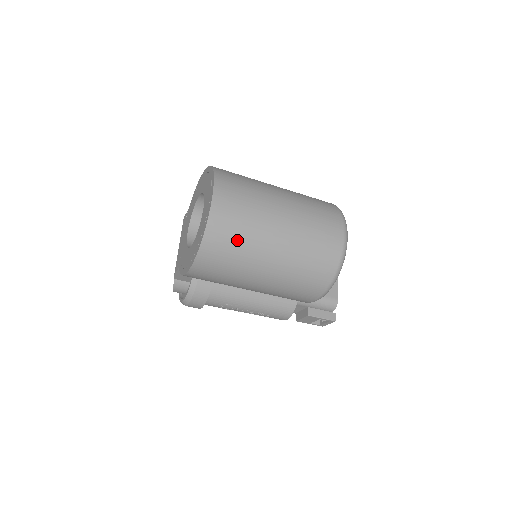
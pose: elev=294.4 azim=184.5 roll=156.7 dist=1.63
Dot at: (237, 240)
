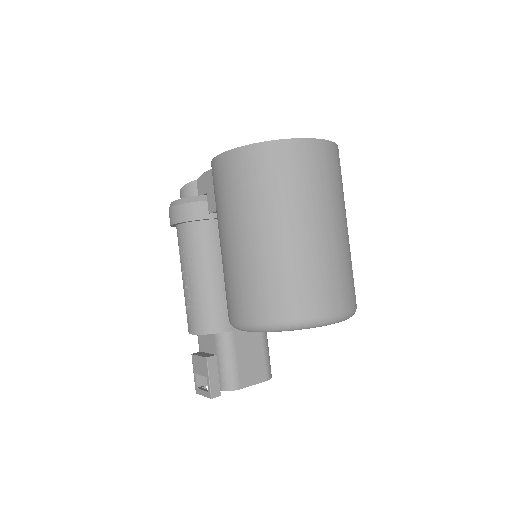
Dot at: (282, 180)
